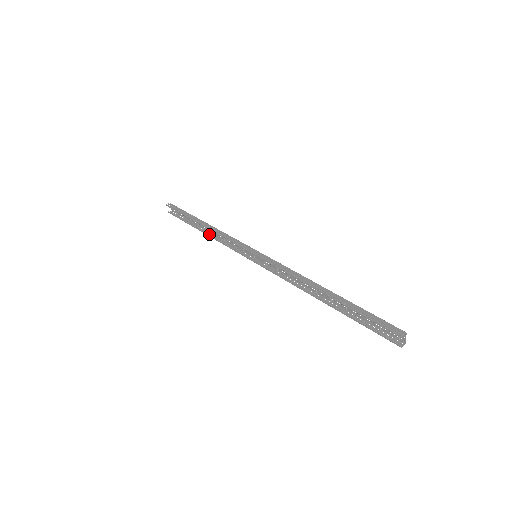
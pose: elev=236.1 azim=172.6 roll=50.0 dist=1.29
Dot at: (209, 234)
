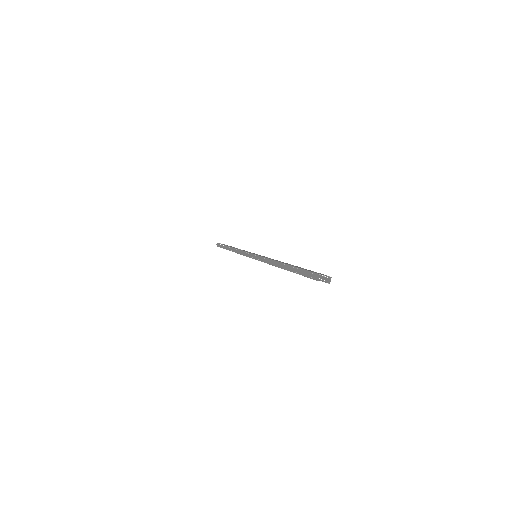
Dot at: occluded
